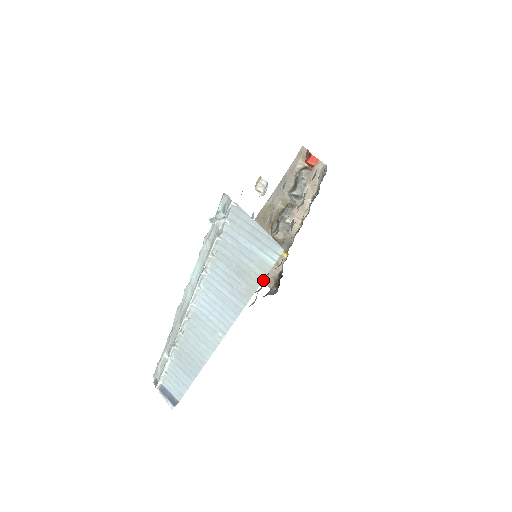
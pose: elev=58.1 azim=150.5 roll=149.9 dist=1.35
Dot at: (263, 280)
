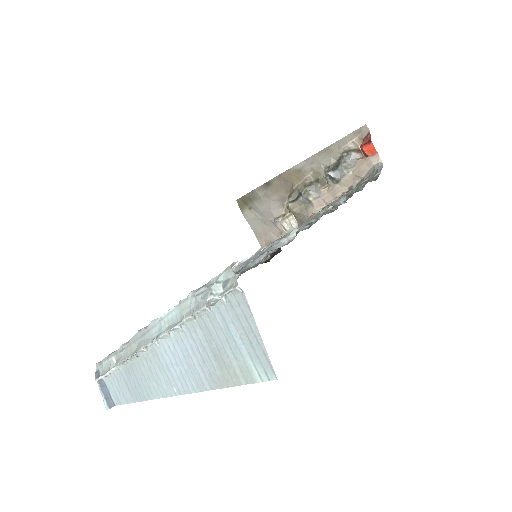
Dot at: (259, 240)
